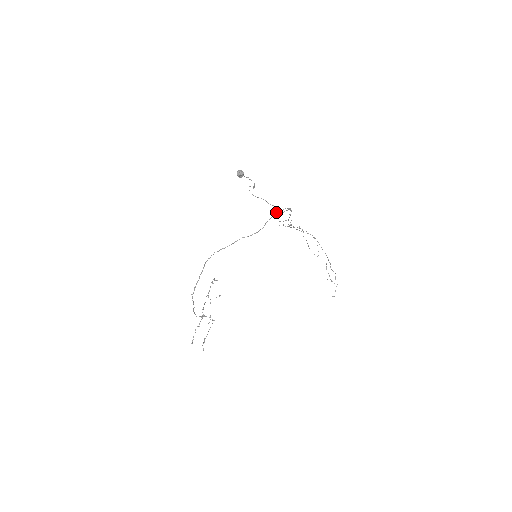
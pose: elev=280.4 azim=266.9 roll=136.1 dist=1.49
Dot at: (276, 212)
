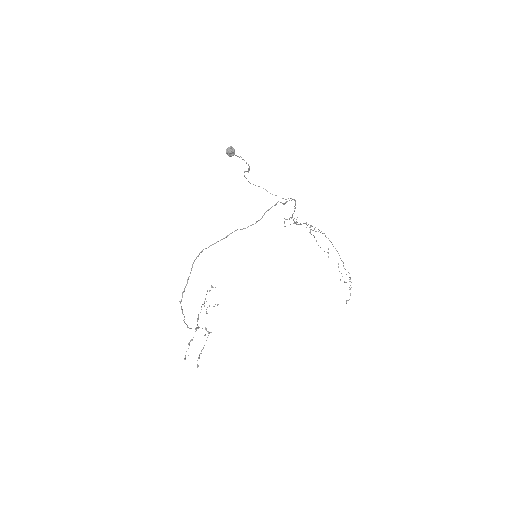
Dot at: (277, 202)
